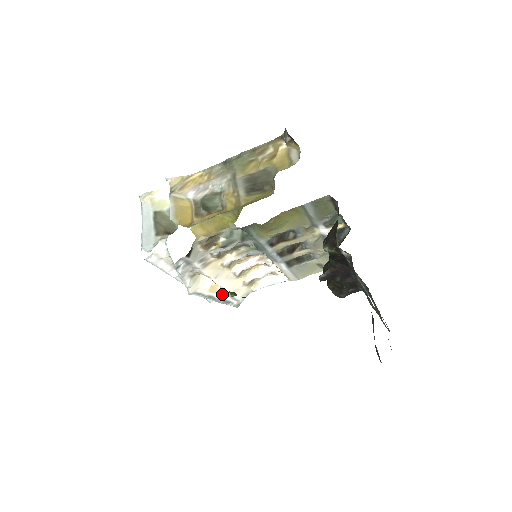
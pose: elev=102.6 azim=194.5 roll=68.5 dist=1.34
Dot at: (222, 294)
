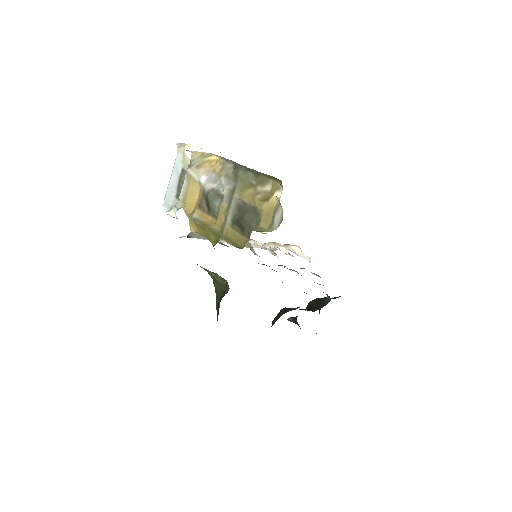
Dot at: occluded
